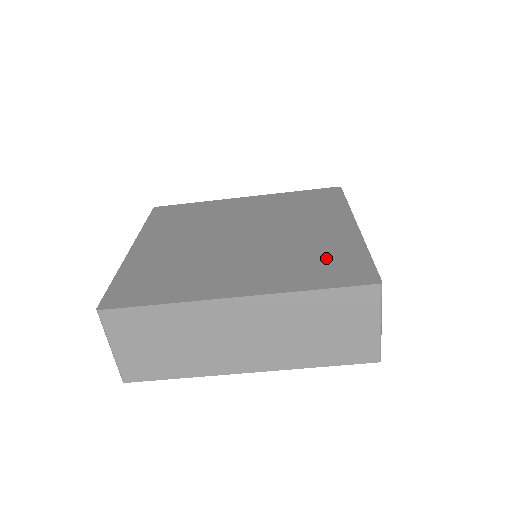
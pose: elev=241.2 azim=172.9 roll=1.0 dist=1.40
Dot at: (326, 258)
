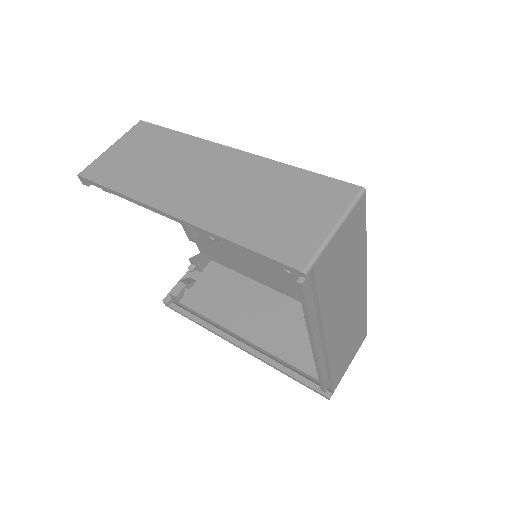
Dot at: occluded
